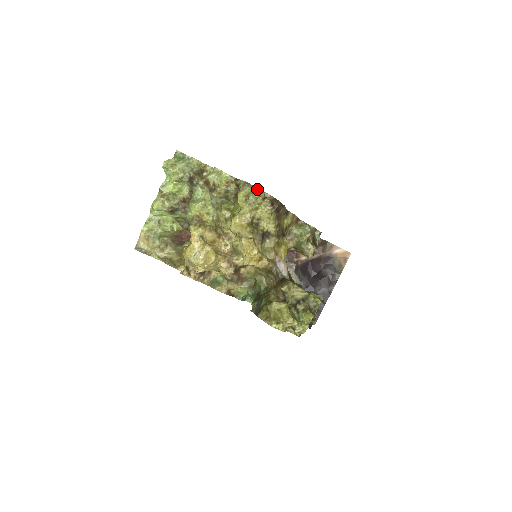
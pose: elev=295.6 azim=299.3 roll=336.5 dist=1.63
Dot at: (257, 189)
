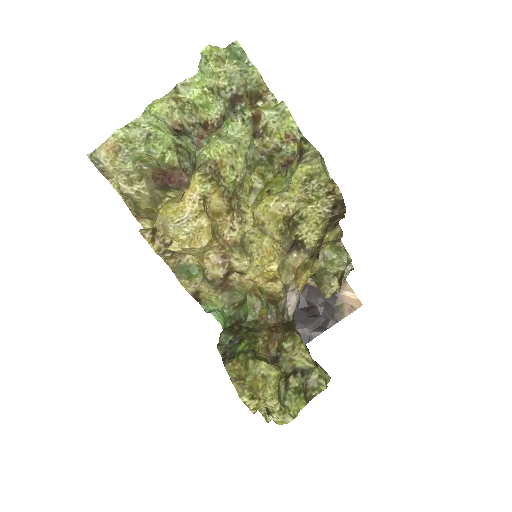
Dot at: (327, 173)
